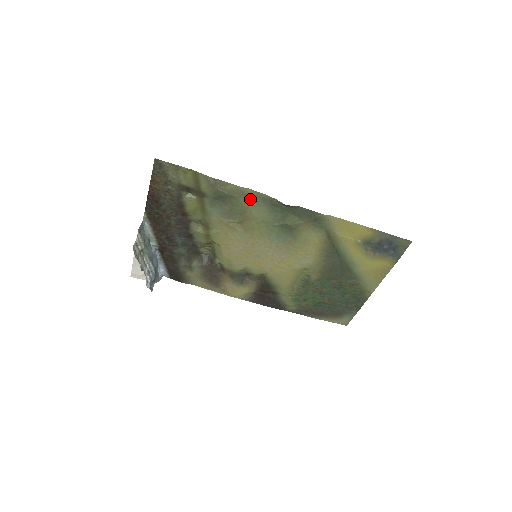
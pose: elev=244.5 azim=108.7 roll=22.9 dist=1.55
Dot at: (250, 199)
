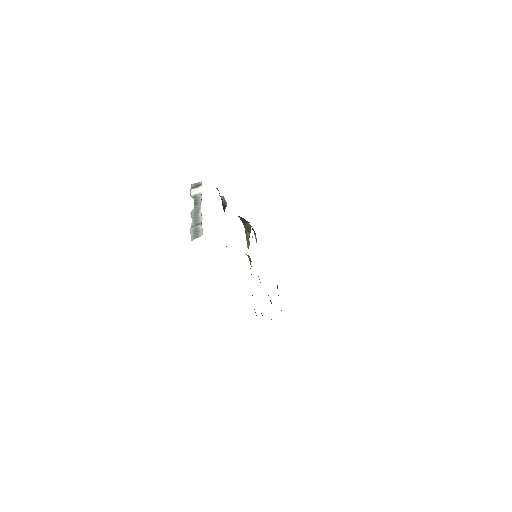
Dot at: occluded
